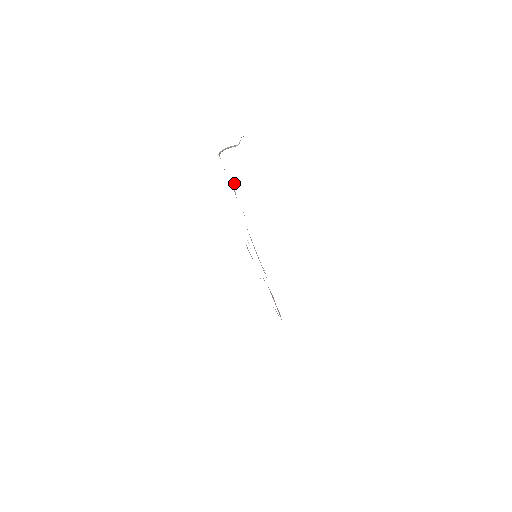
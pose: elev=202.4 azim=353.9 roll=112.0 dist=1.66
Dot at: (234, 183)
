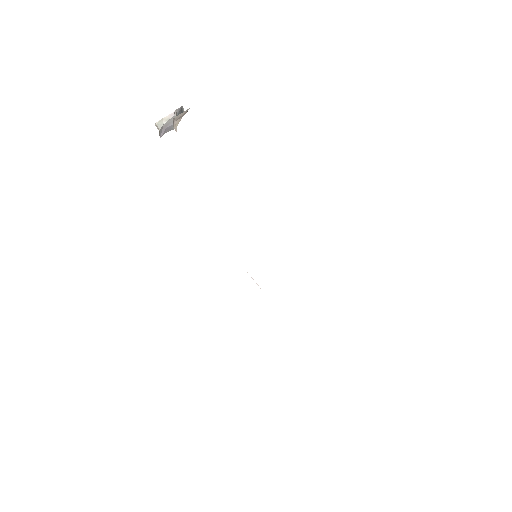
Dot at: (174, 127)
